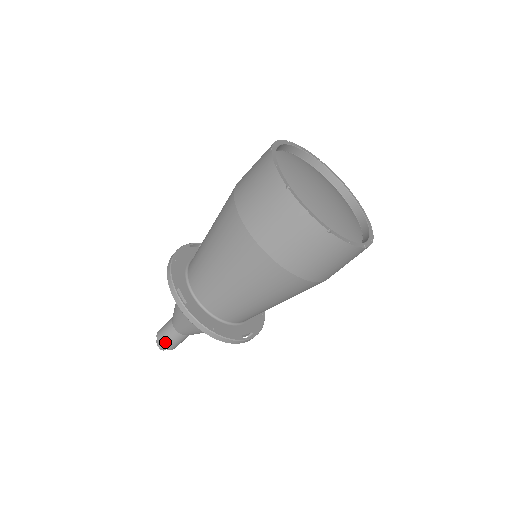
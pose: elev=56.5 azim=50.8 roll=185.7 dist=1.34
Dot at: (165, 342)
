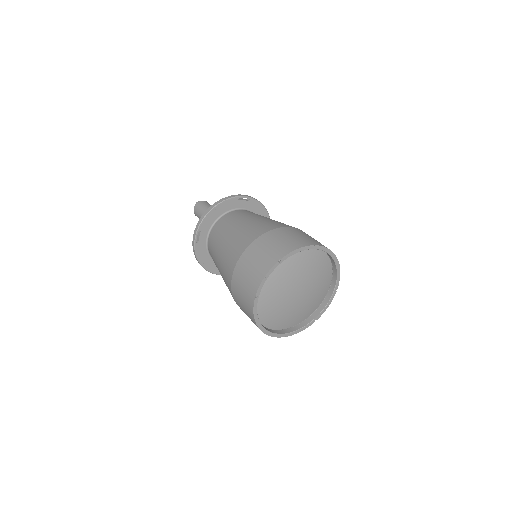
Dot at: (196, 214)
